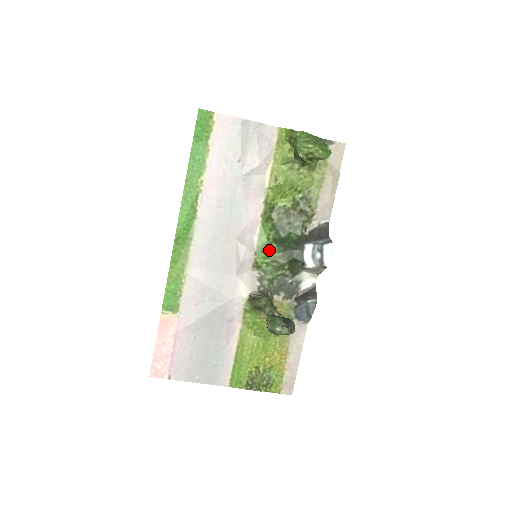
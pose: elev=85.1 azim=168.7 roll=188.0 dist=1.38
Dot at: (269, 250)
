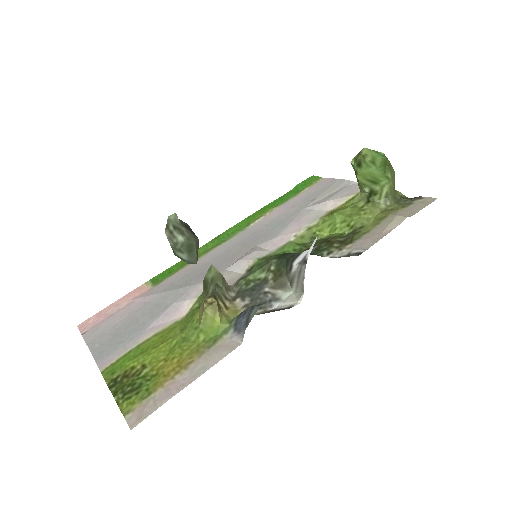
Dot at: occluded
